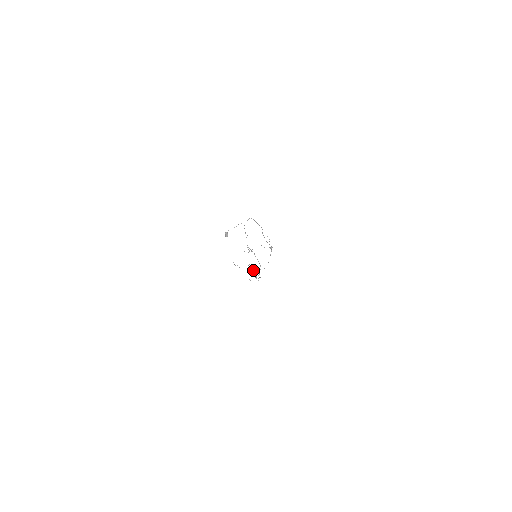
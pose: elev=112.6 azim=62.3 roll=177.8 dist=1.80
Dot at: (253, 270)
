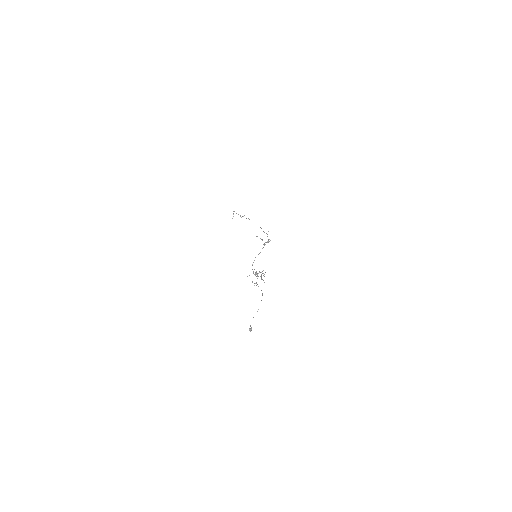
Dot at: occluded
